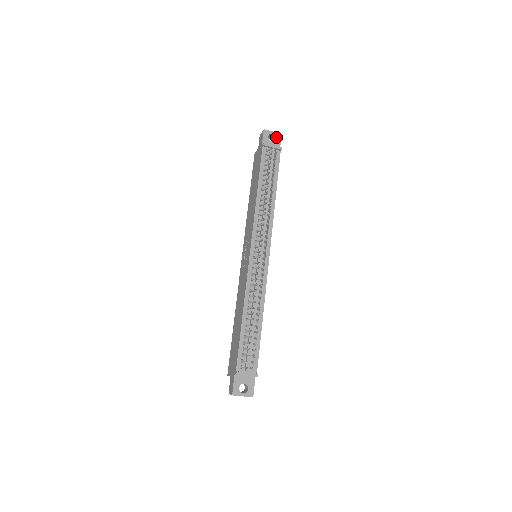
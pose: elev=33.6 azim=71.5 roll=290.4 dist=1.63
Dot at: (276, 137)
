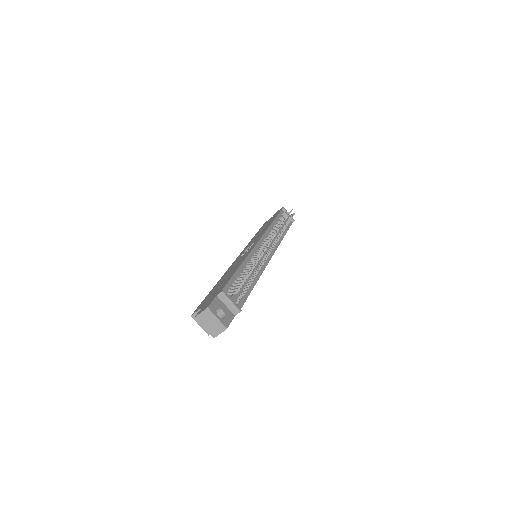
Dot at: occluded
